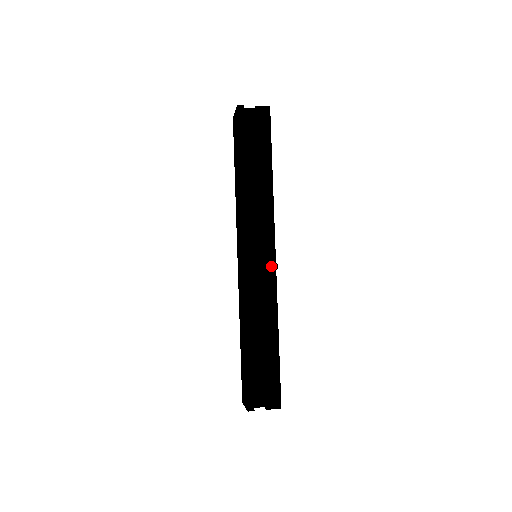
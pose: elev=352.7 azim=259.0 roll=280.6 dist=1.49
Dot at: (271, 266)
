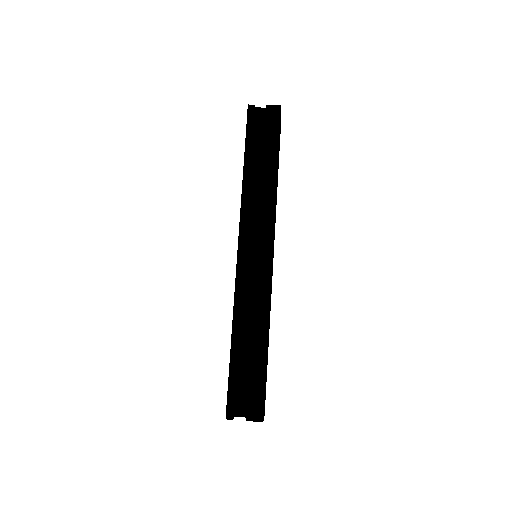
Dot at: (267, 265)
